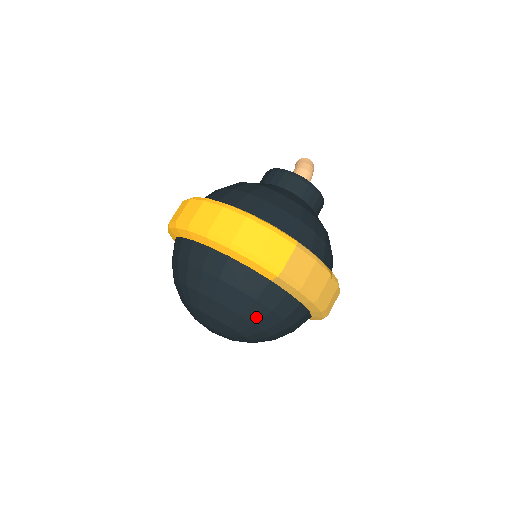
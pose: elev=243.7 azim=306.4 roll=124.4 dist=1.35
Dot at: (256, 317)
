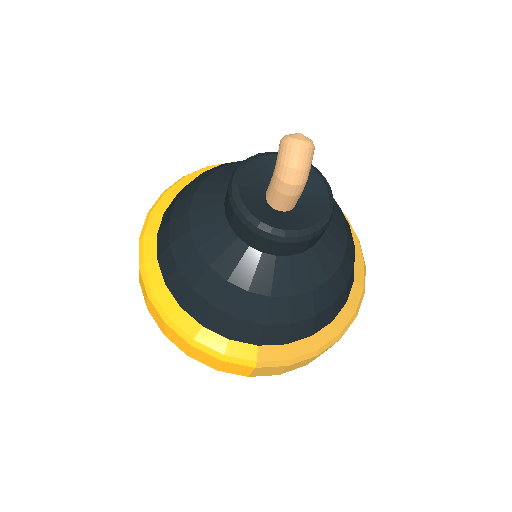
Dot at: occluded
